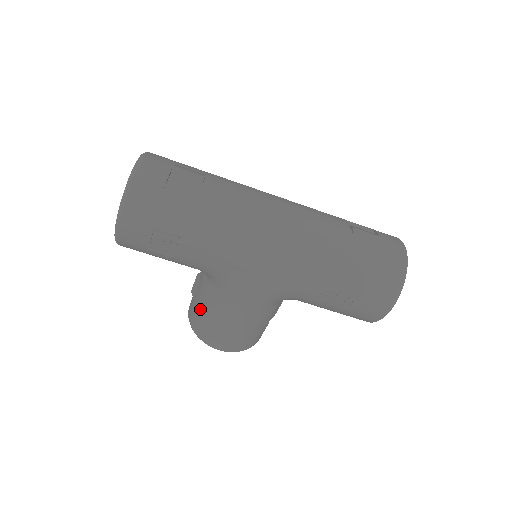
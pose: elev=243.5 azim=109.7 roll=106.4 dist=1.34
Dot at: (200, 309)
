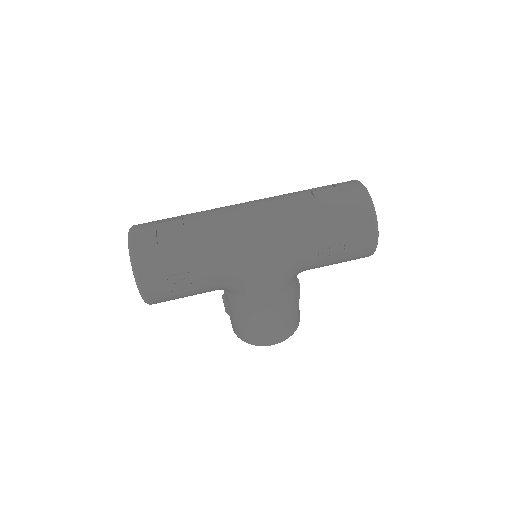
Dot at: (239, 321)
